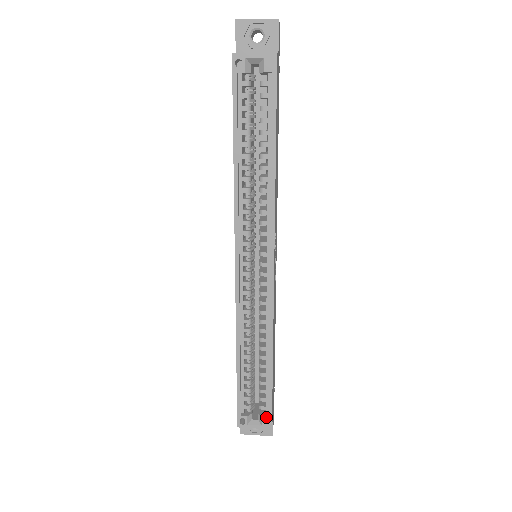
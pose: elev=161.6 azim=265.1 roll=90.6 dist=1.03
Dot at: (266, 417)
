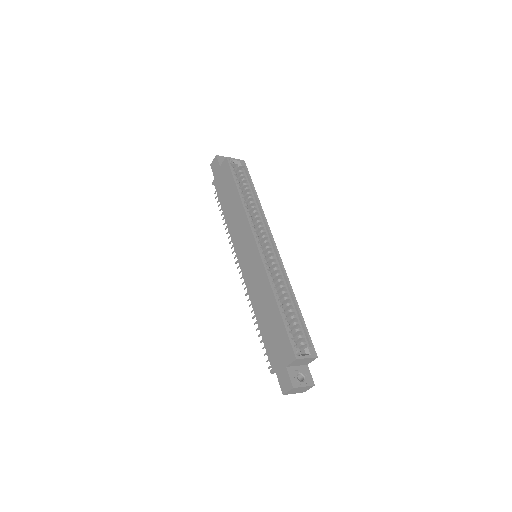
Dot at: (310, 347)
